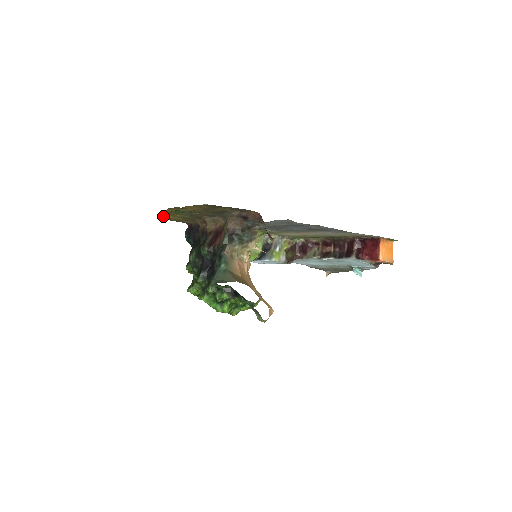
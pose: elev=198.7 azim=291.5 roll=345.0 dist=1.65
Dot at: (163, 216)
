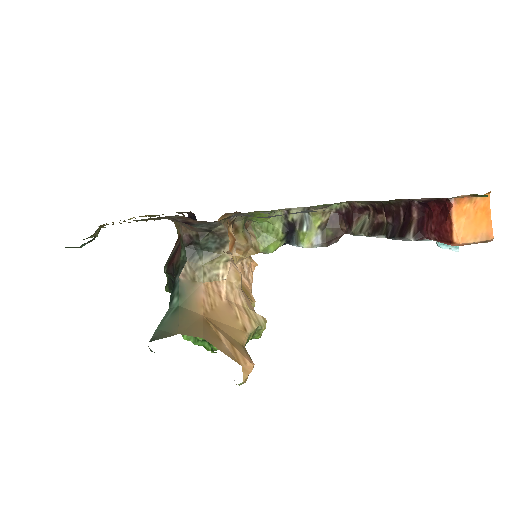
Dot at: occluded
